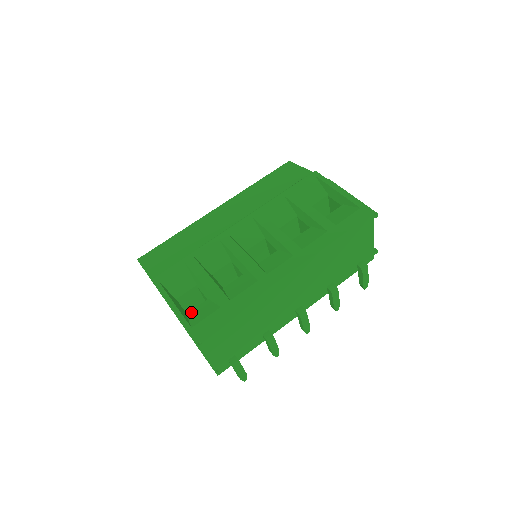
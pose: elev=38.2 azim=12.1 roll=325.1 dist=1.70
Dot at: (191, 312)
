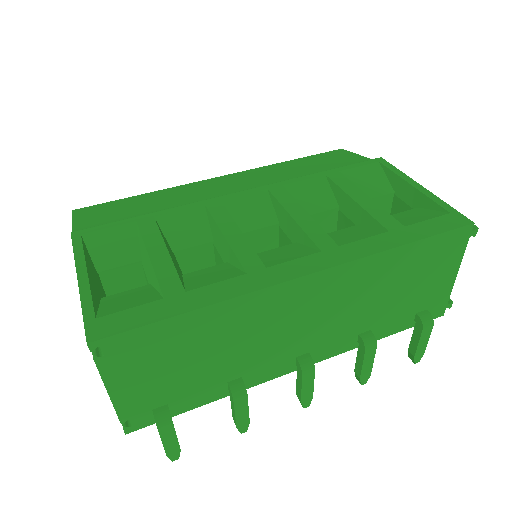
Dot at: (111, 296)
